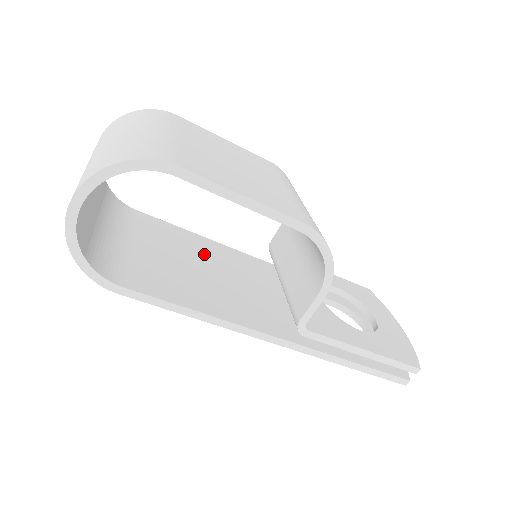
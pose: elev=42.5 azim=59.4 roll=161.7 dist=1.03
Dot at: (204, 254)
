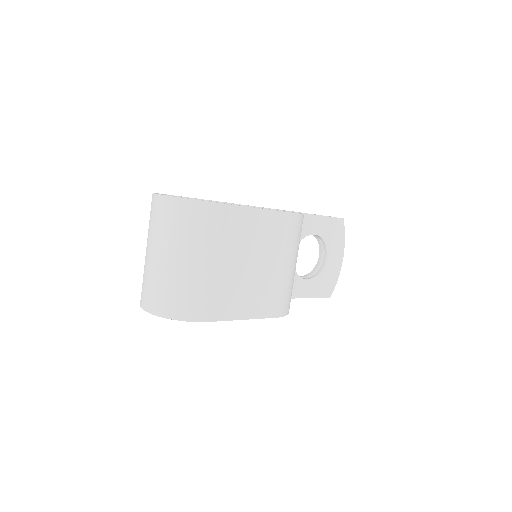
Dot at: occluded
